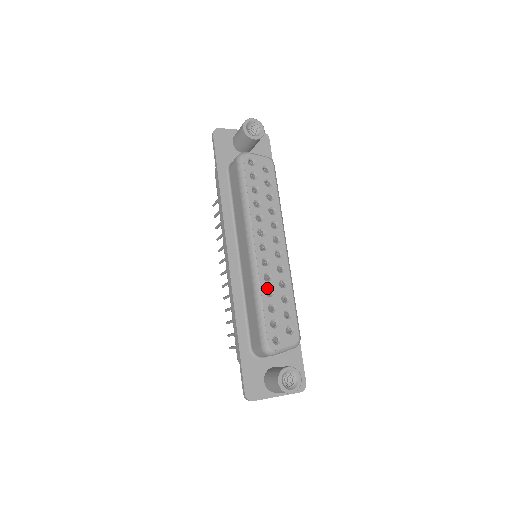
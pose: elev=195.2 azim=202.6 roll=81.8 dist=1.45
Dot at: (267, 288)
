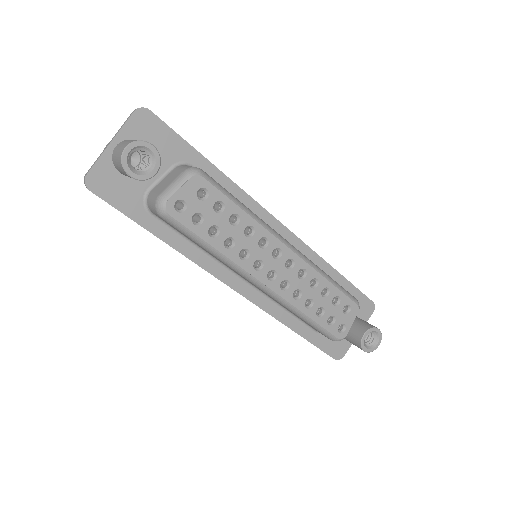
Dot at: (304, 303)
